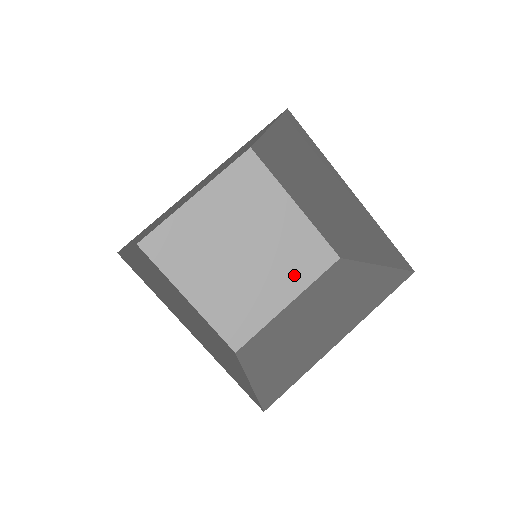
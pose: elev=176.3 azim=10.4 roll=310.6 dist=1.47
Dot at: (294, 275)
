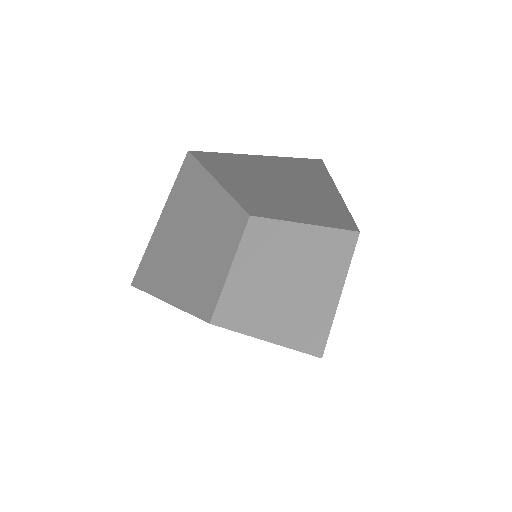
Dot at: (230, 244)
